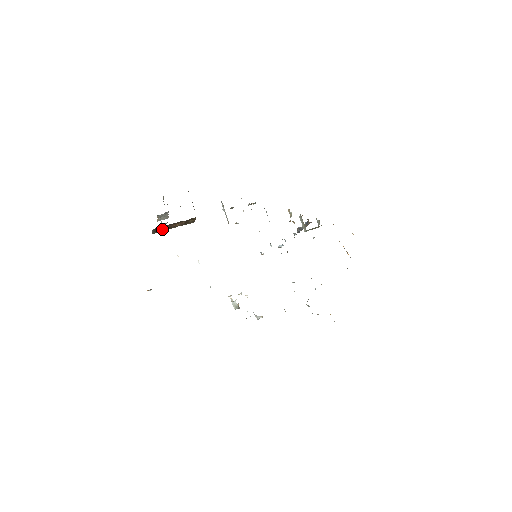
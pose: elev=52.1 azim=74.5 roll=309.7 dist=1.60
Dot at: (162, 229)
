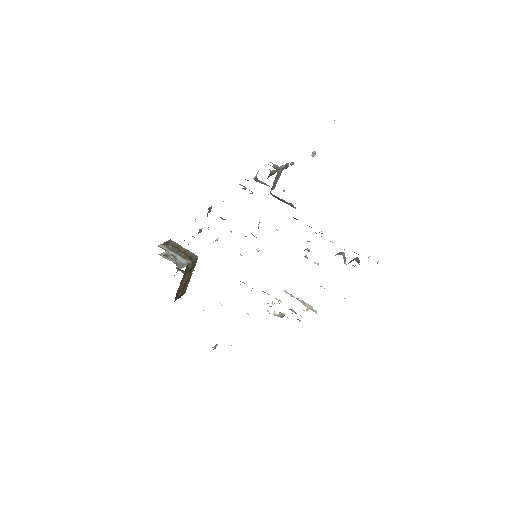
Dot at: (182, 291)
